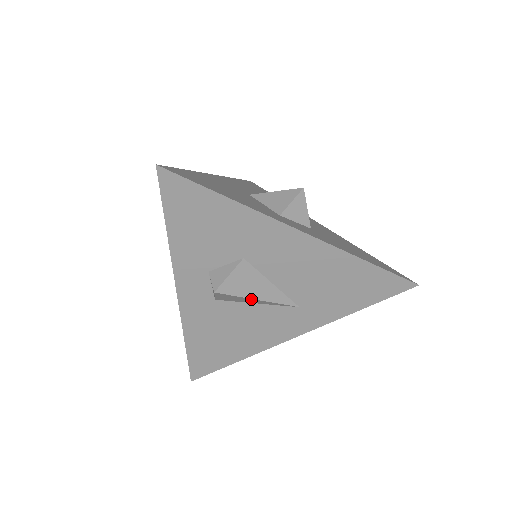
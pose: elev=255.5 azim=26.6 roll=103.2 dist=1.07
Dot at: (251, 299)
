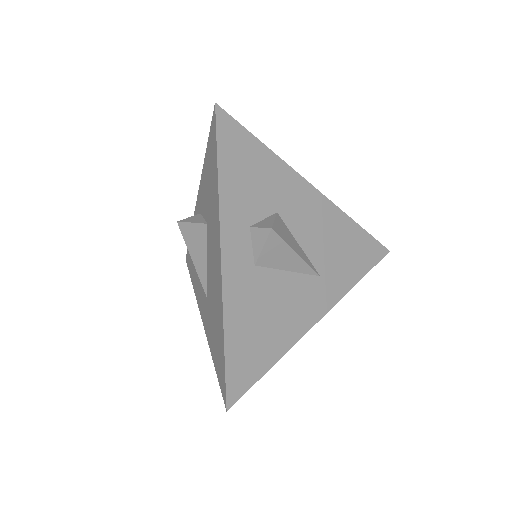
Dot at: (292, 252)
